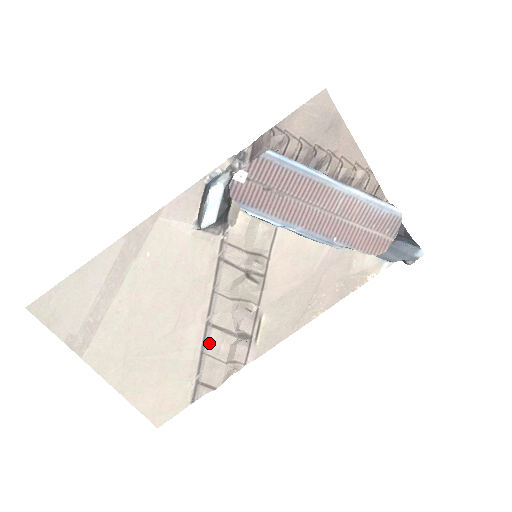
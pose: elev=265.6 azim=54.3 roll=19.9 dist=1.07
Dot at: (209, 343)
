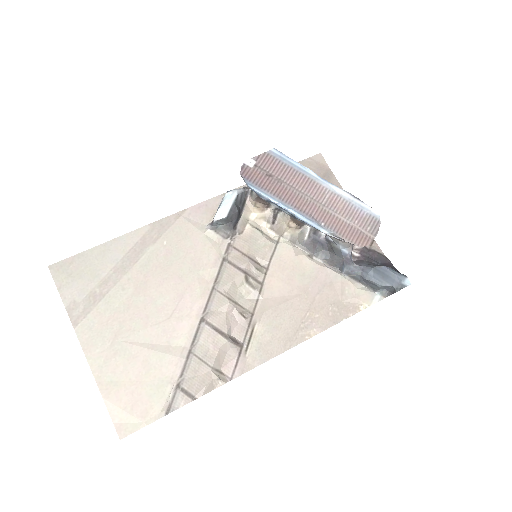
Dot at: (199, 342)
